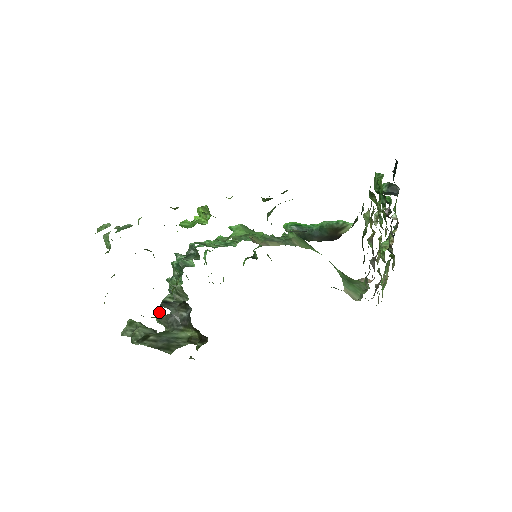
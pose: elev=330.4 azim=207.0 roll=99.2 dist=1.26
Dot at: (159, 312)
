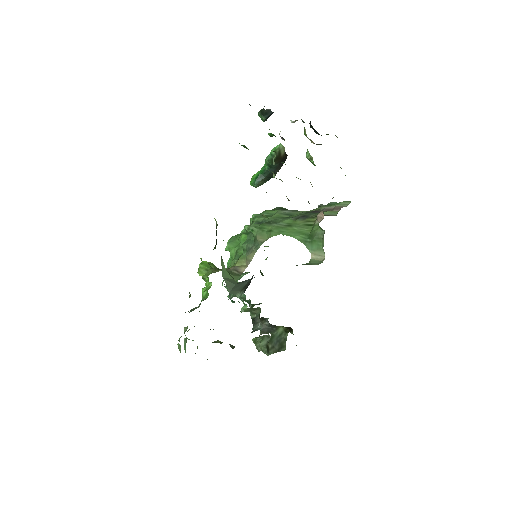
Dot at: occluded
